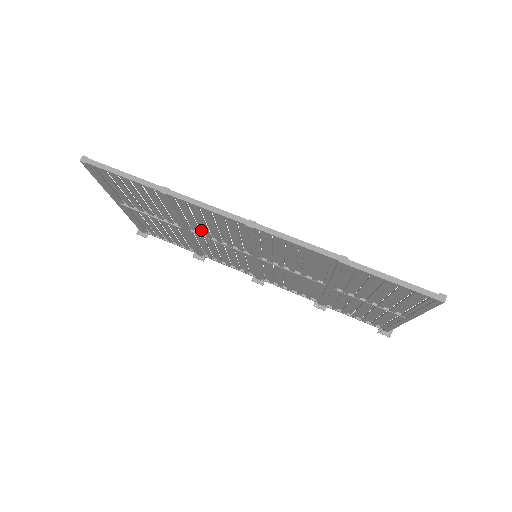
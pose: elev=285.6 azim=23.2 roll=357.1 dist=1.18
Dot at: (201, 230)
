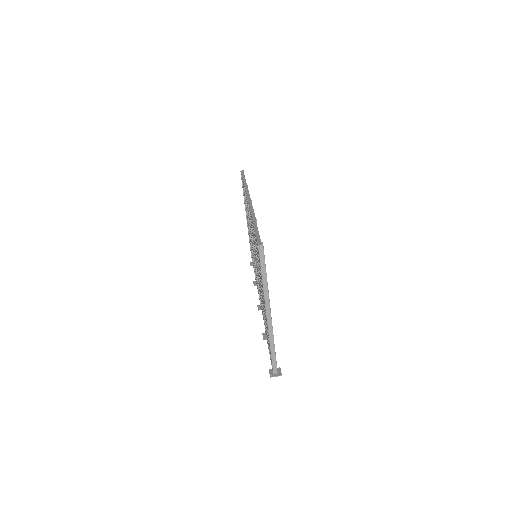
Dot at: occluded
